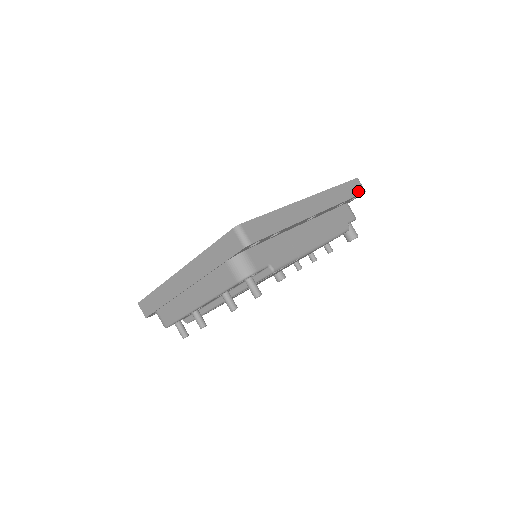
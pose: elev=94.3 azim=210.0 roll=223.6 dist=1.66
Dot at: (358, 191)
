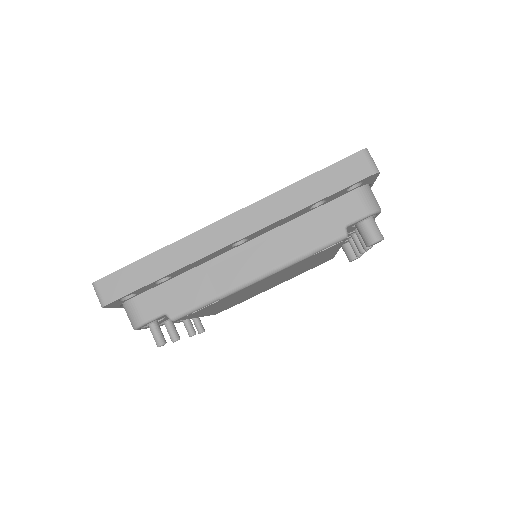
Dot at: (353, 177)
